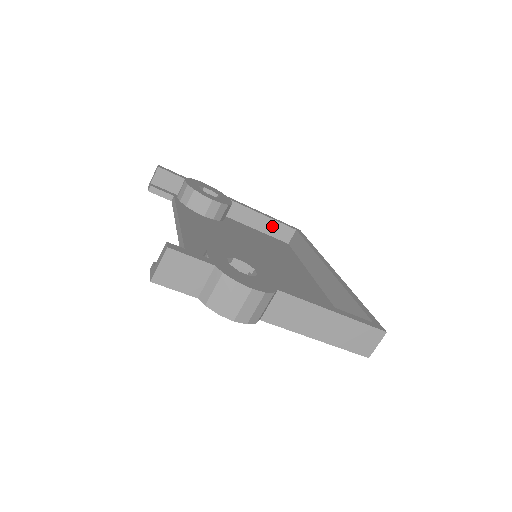
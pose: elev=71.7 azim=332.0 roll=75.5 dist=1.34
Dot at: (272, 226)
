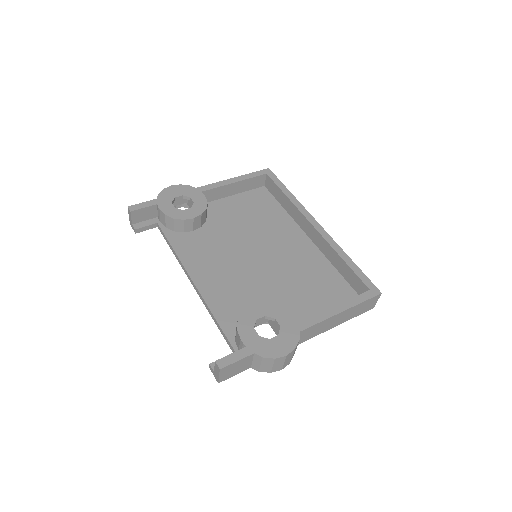
Dot at: (245, 184)
